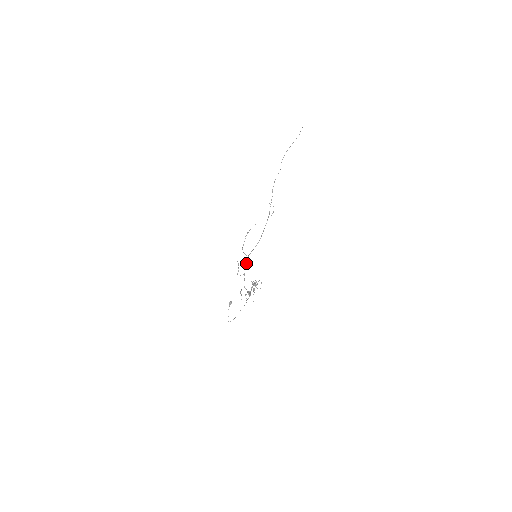
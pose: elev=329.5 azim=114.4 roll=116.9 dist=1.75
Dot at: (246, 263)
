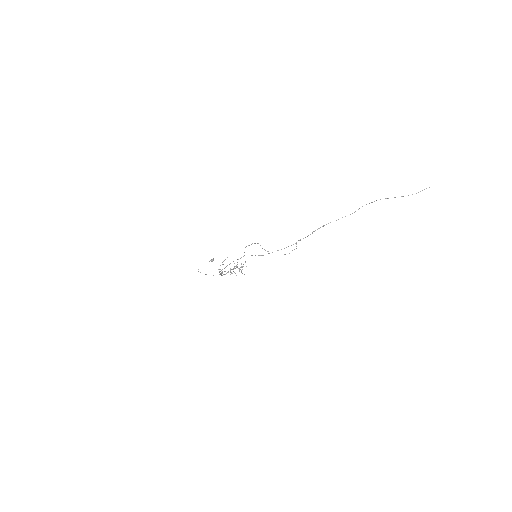
Dot at: (237, 259)
